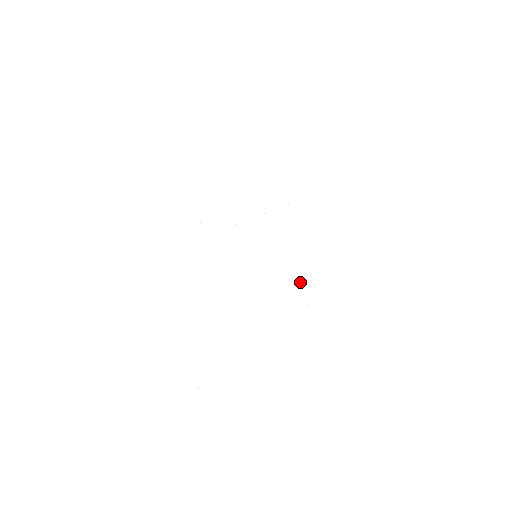
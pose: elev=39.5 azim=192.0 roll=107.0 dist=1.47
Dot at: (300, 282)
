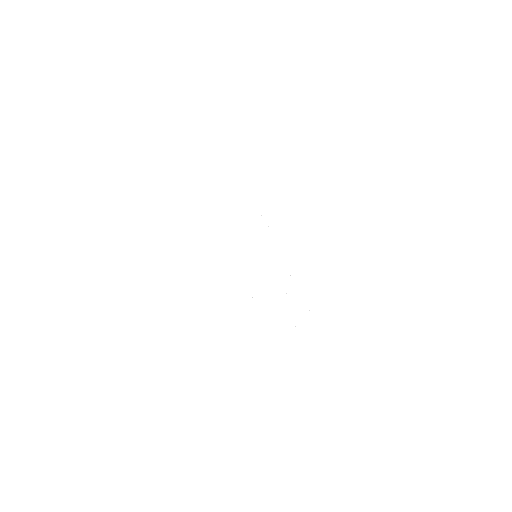
Dot at: occluded
